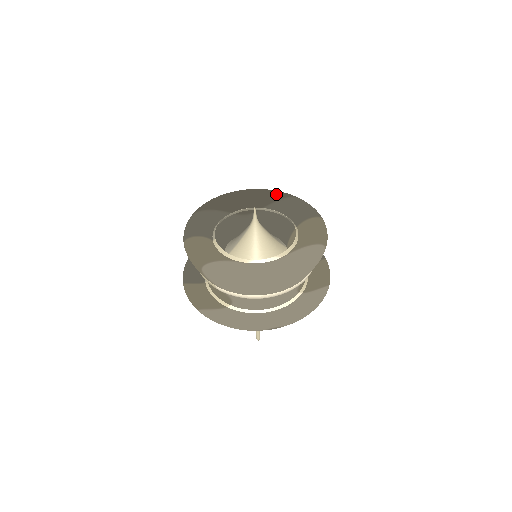
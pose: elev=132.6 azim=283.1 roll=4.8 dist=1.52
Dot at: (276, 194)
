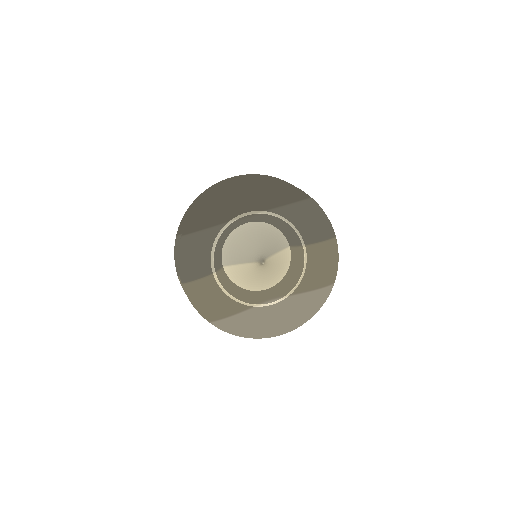
Dot at: (282, 195)
